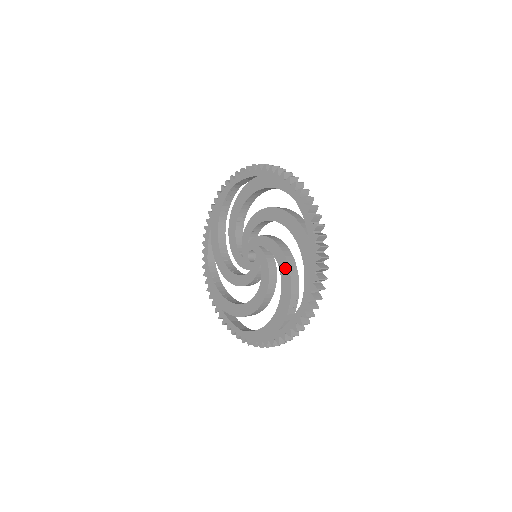
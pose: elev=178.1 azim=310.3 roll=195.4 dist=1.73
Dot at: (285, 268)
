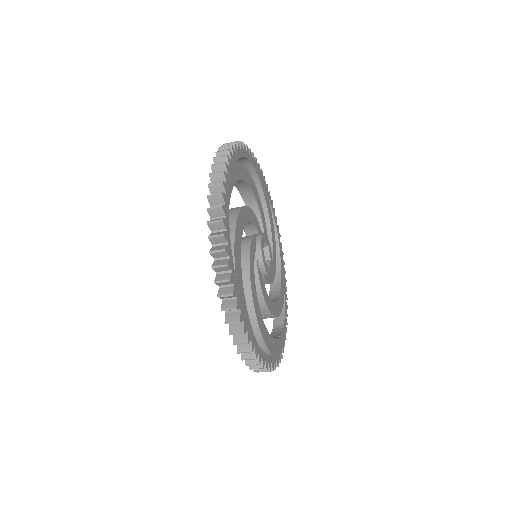
Dot at: occluded
